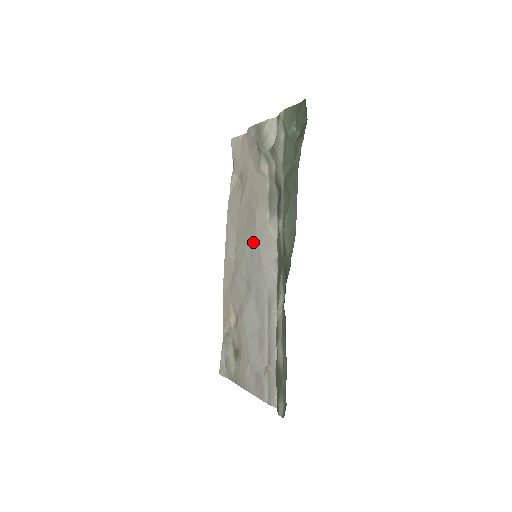
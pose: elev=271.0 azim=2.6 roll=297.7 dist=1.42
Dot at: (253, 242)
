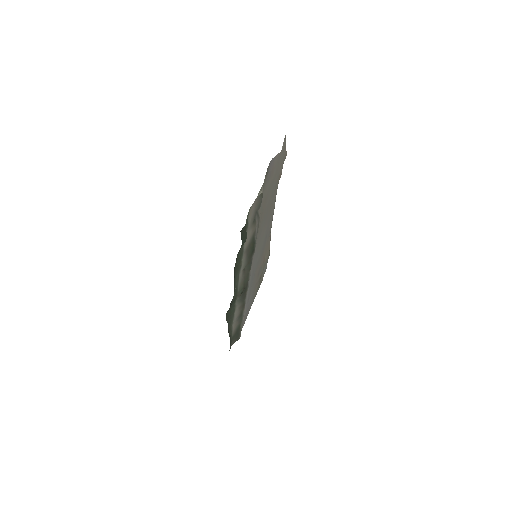
Dot at: (258, 245)
